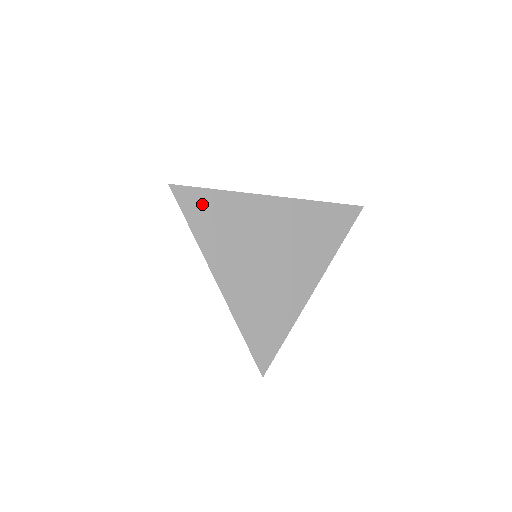
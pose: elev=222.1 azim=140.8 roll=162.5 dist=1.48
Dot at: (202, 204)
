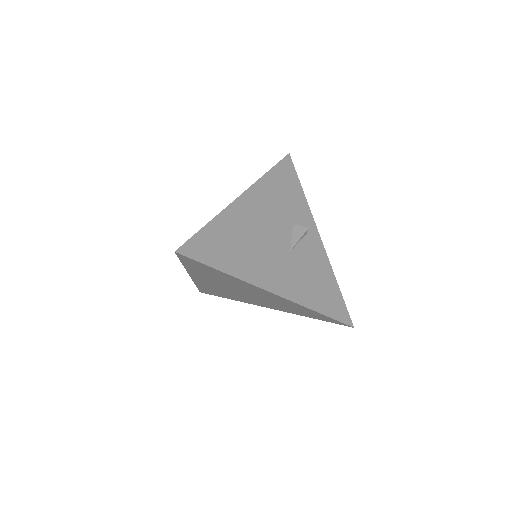
Dot at: (201, 267)
